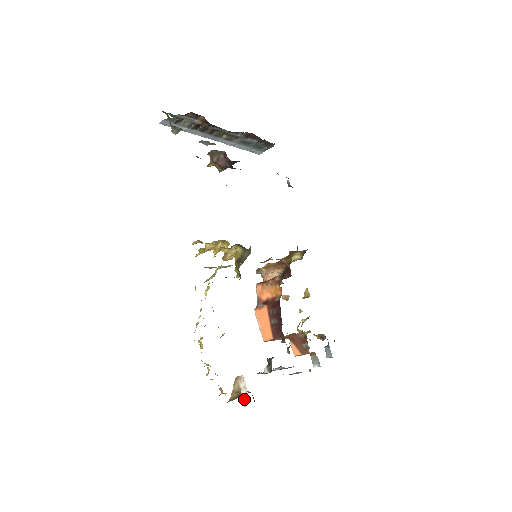
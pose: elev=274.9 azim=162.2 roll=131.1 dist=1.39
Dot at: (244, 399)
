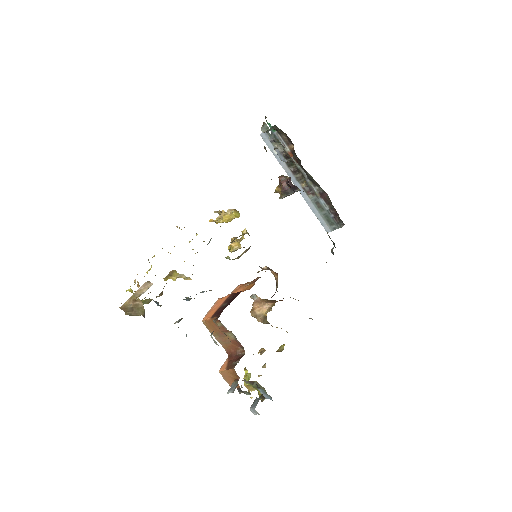
Dot at: occluded
